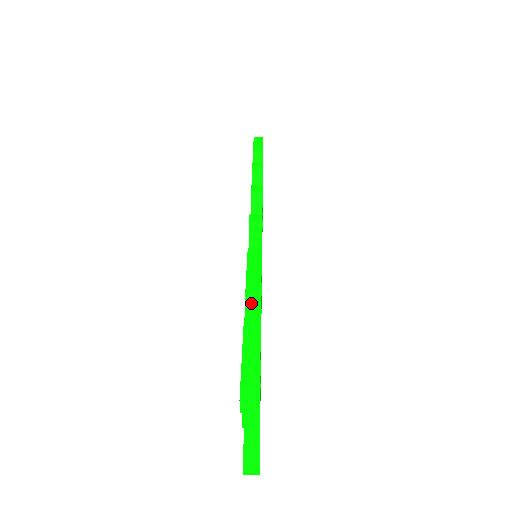
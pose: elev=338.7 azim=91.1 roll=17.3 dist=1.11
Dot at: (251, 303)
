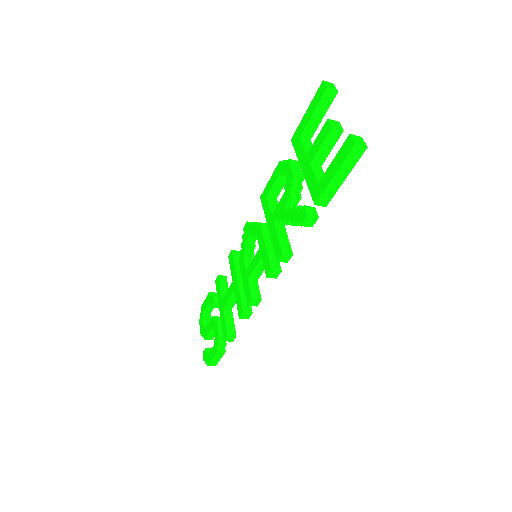
Dot at: occluded
